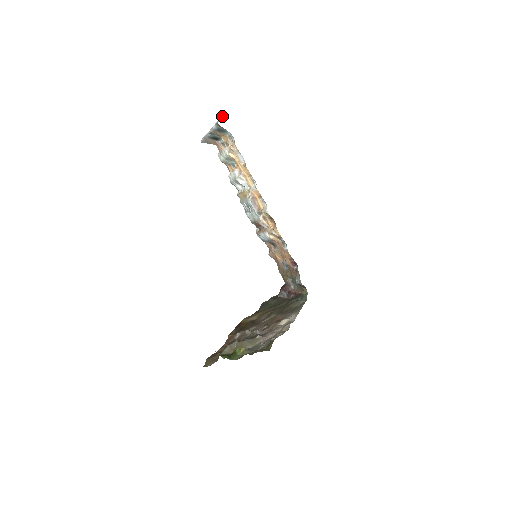
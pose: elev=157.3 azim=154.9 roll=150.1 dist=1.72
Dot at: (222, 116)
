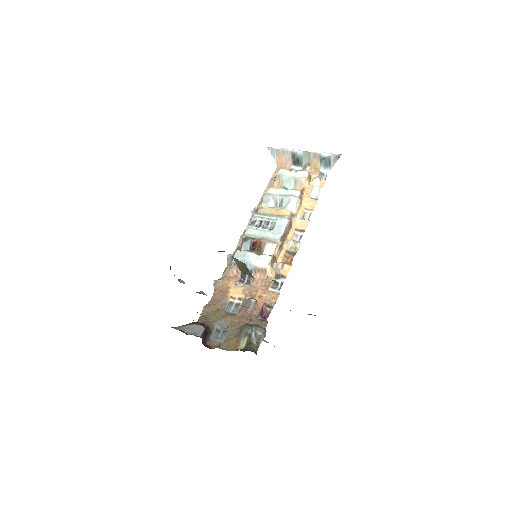
Dot at: occluded
